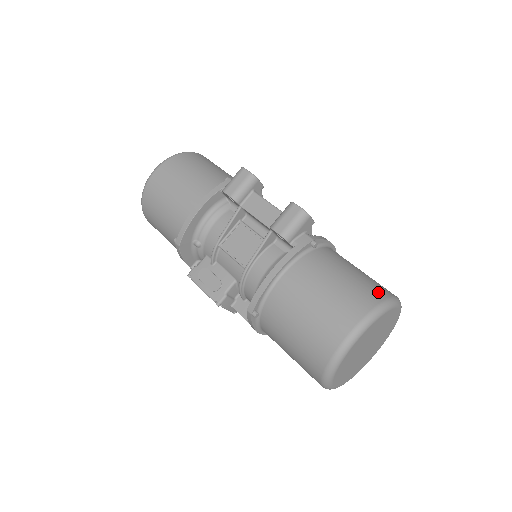
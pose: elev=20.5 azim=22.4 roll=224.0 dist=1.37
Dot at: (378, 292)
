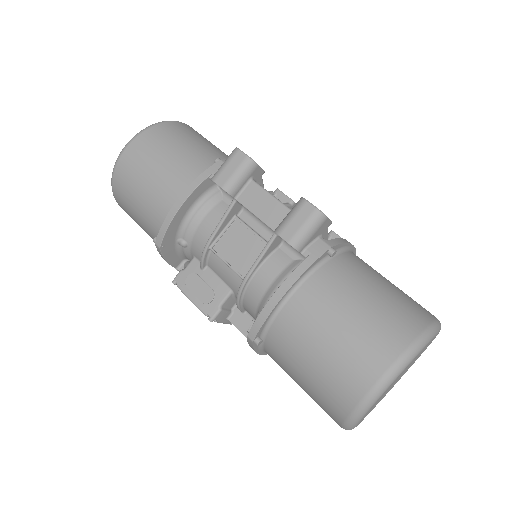
Dot at: (415, 318)
